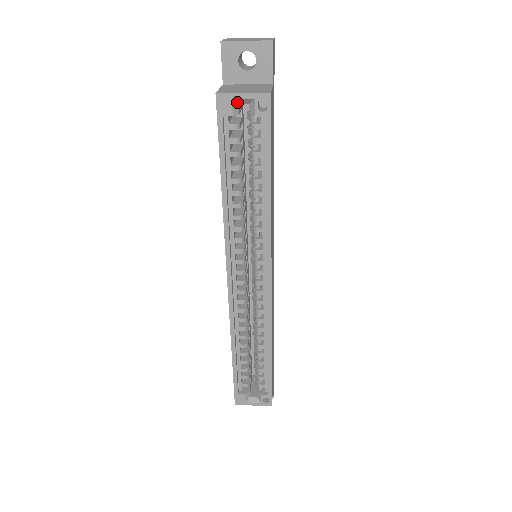
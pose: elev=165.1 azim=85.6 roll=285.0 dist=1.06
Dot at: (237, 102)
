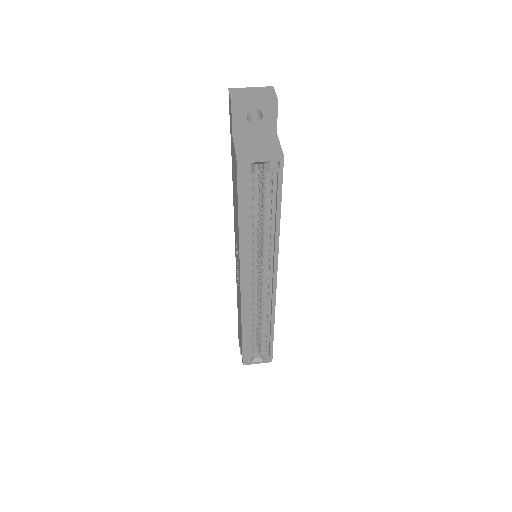
Dot at: (254, 163)
